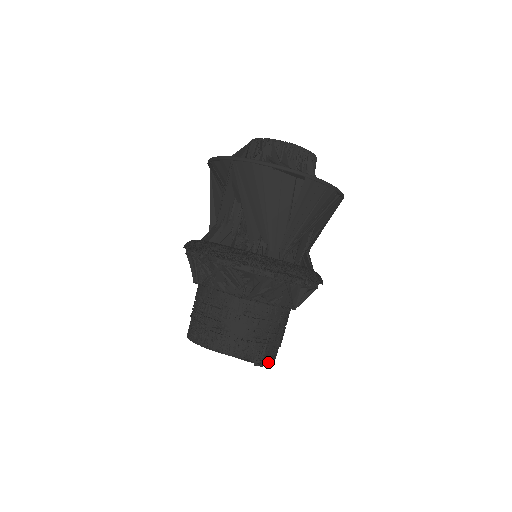
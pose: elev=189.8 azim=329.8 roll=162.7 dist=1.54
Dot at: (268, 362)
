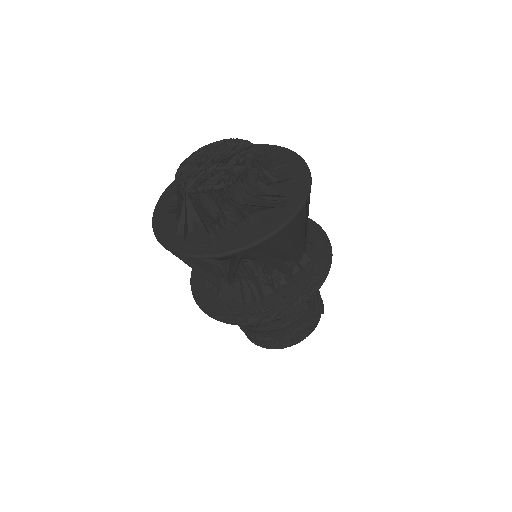
Dot at: (322, 300)
